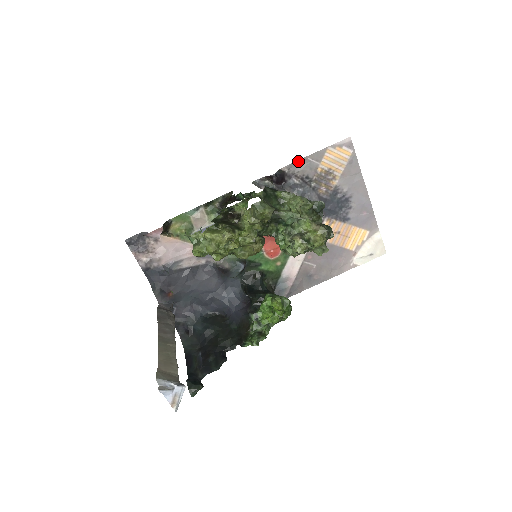
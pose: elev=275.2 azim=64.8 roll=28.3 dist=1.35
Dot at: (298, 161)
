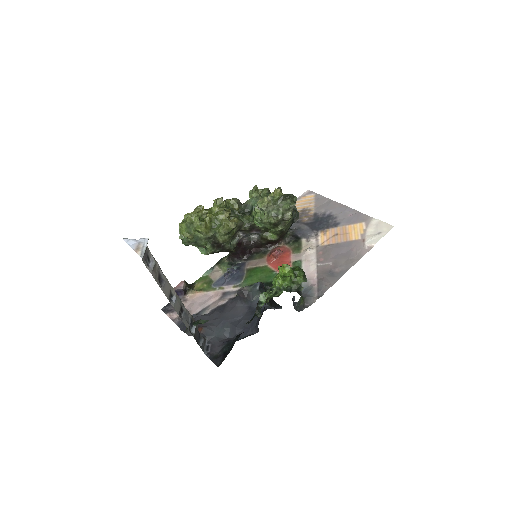
Dot at: occluded
